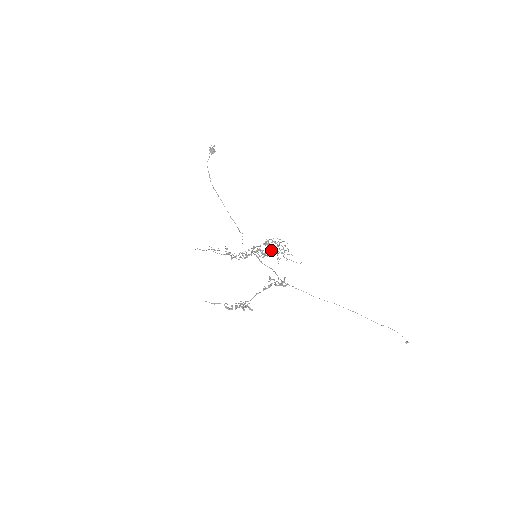
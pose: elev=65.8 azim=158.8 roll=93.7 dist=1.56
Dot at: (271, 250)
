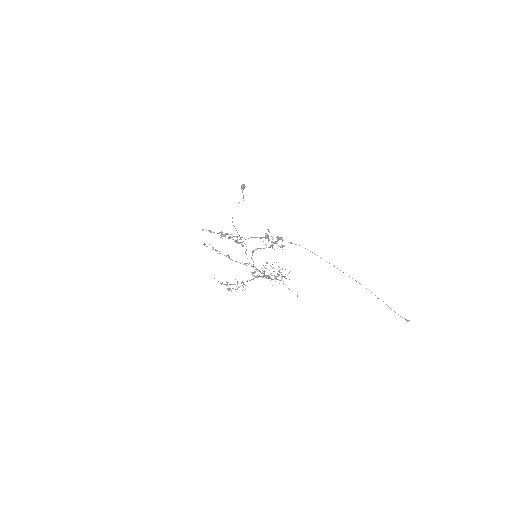
Dot at: (269, 278)
